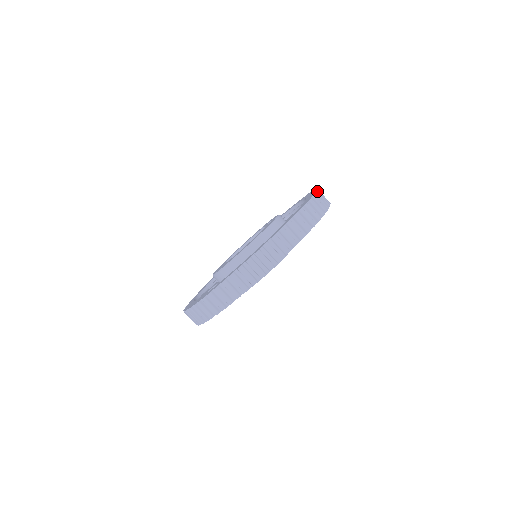
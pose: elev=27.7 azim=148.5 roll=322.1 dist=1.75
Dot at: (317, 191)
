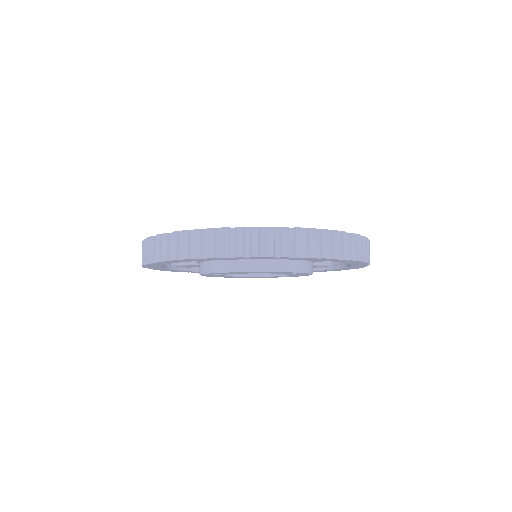
Dot at: occluded
